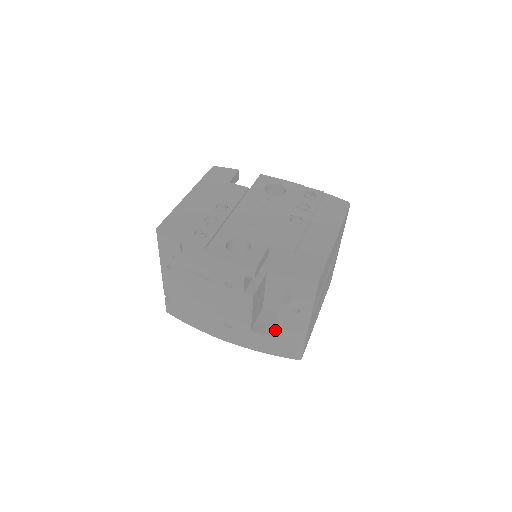
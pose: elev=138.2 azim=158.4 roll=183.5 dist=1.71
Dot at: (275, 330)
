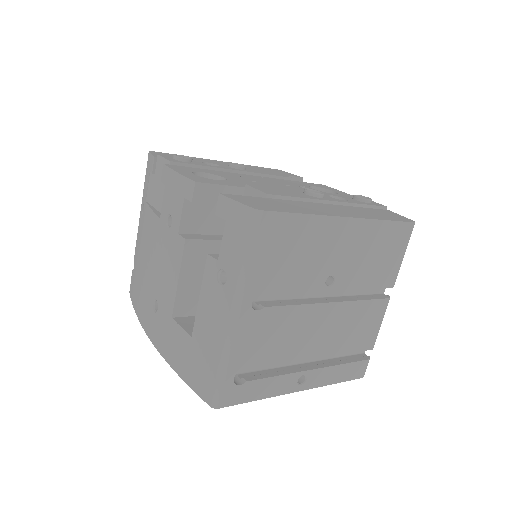
Dot at: occluded
